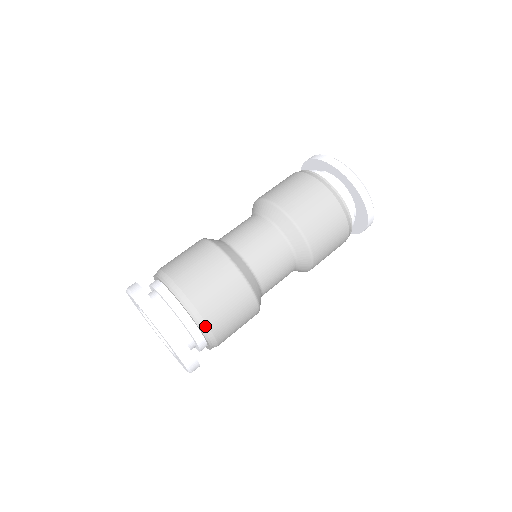
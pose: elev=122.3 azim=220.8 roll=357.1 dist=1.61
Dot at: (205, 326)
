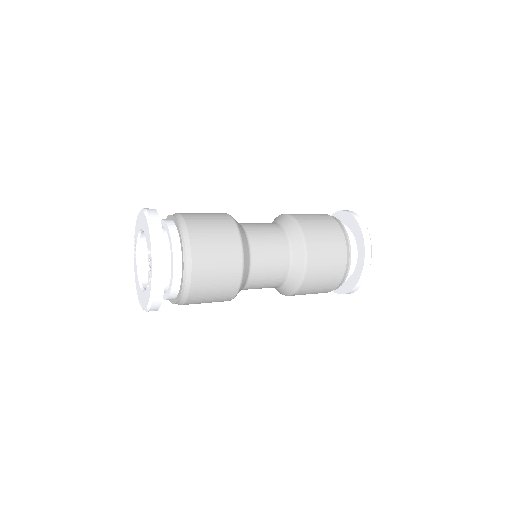
Dot at: (181, 303)
